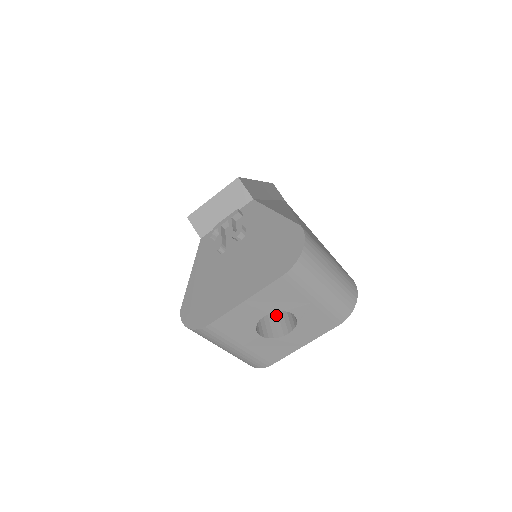
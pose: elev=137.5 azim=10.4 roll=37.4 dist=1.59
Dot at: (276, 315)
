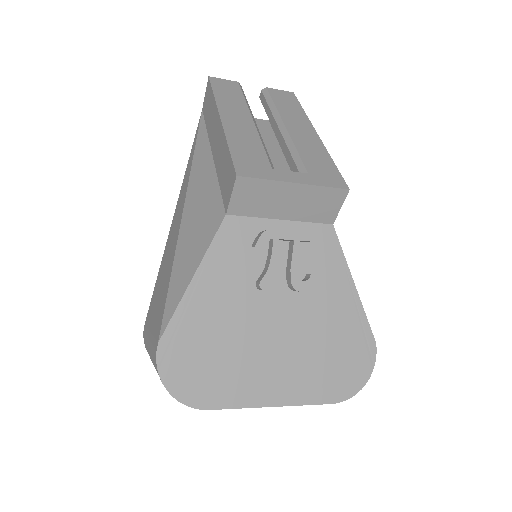
Dot at: occluded
